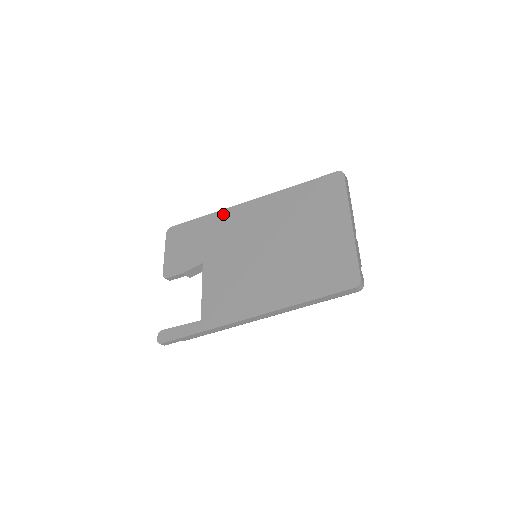
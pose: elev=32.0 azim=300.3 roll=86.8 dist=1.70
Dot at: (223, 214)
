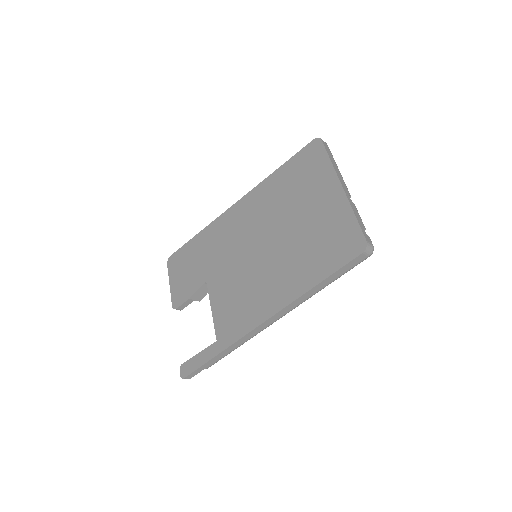
Dot at: (215, 225)
